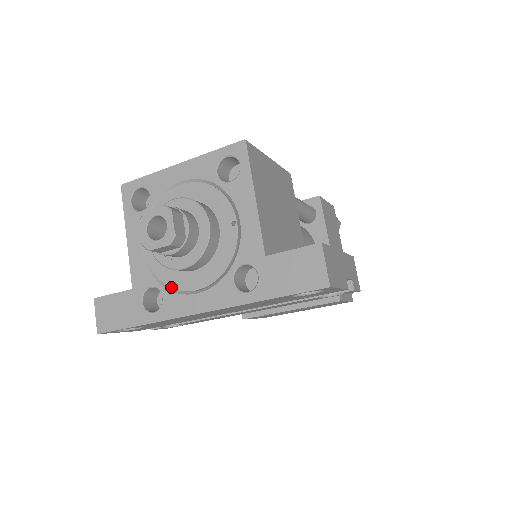
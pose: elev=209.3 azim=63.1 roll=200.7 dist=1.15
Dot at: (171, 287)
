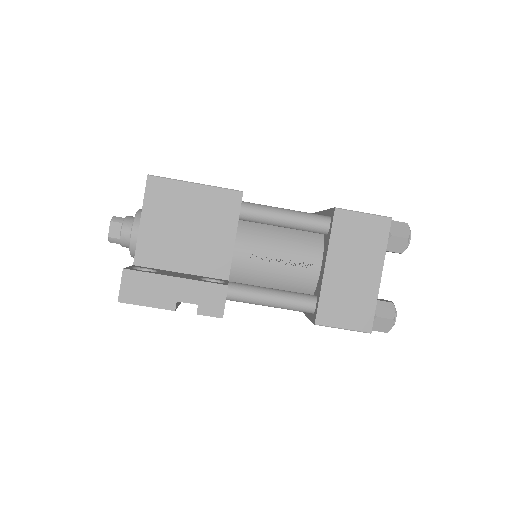
Dot at: occluded
